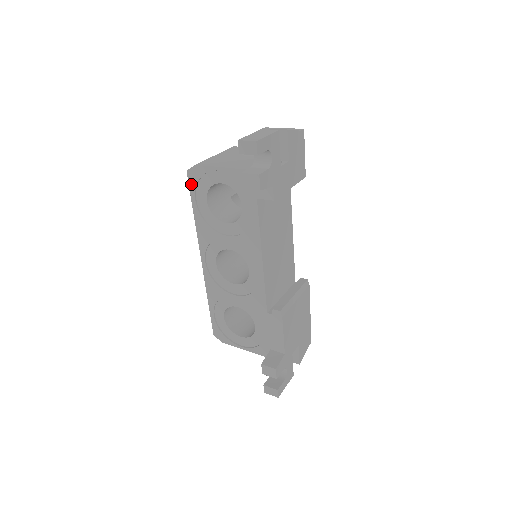
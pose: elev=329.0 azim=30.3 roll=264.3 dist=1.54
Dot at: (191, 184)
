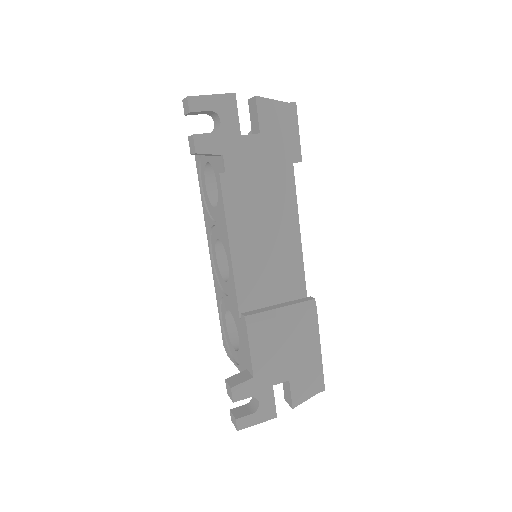
Dot at: (197, 167)
